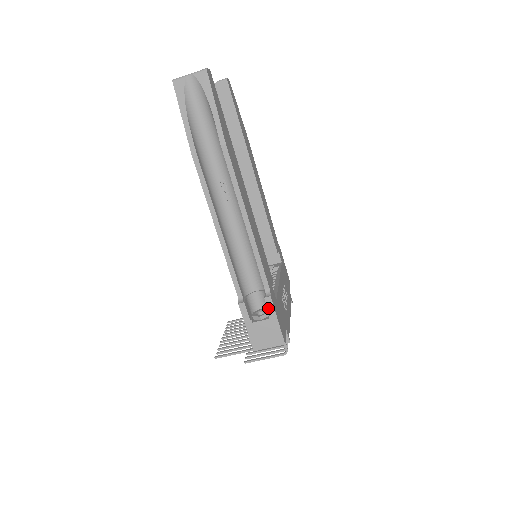
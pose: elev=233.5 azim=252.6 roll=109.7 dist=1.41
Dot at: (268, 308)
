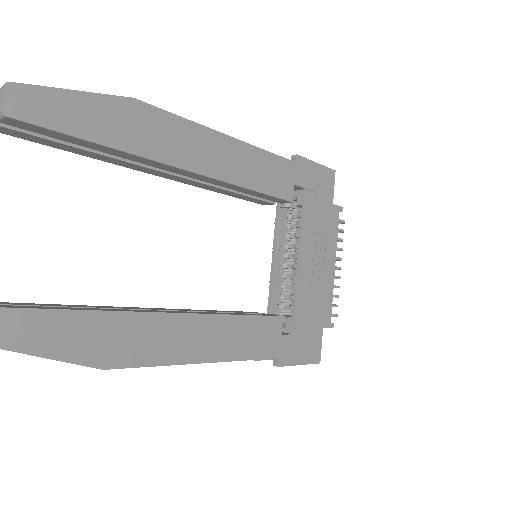
Dot at: occluded
